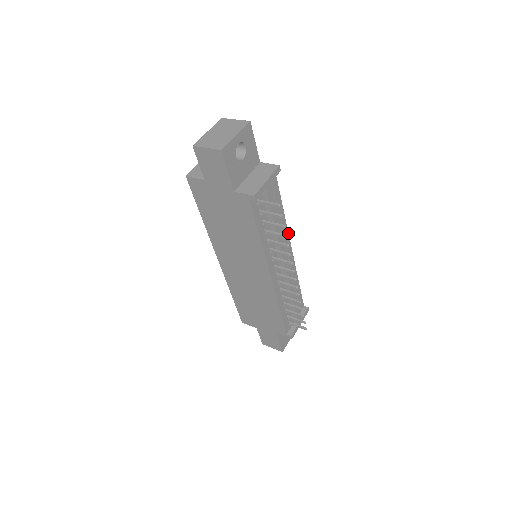
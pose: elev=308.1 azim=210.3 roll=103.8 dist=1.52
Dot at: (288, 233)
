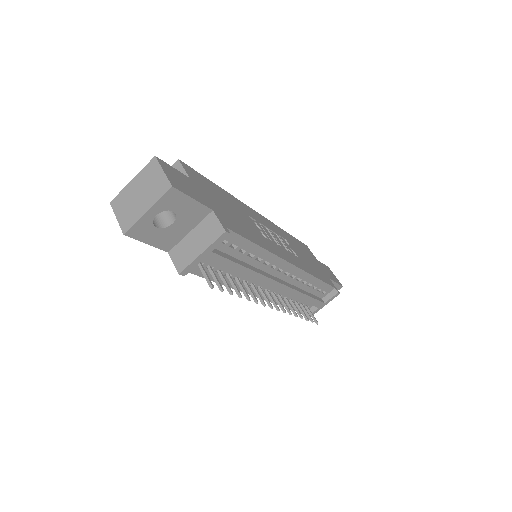
Dot at: (281, 258)
